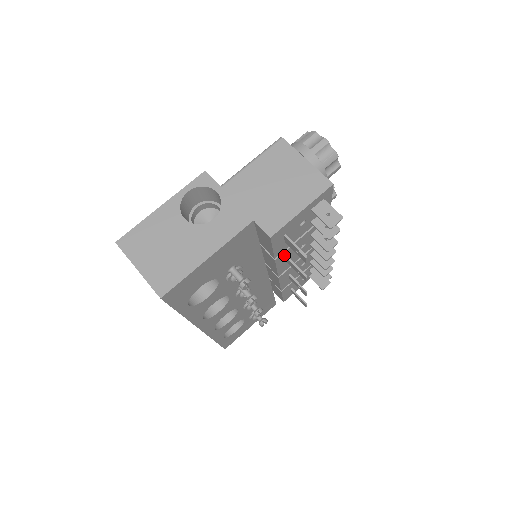
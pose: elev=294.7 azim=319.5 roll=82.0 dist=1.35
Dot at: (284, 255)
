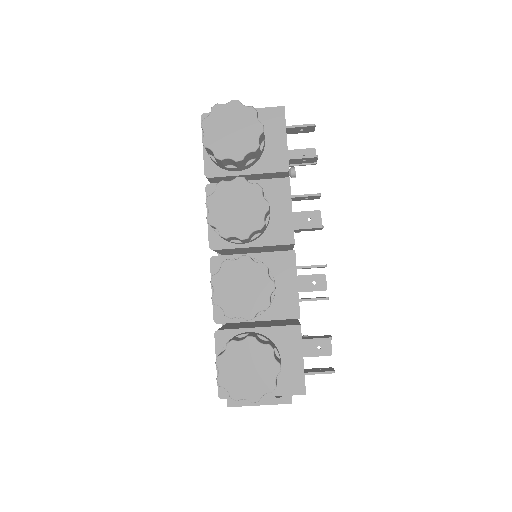
Dot at: occluded
